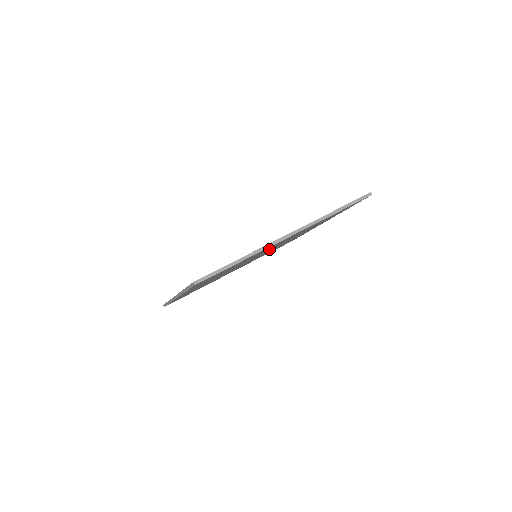
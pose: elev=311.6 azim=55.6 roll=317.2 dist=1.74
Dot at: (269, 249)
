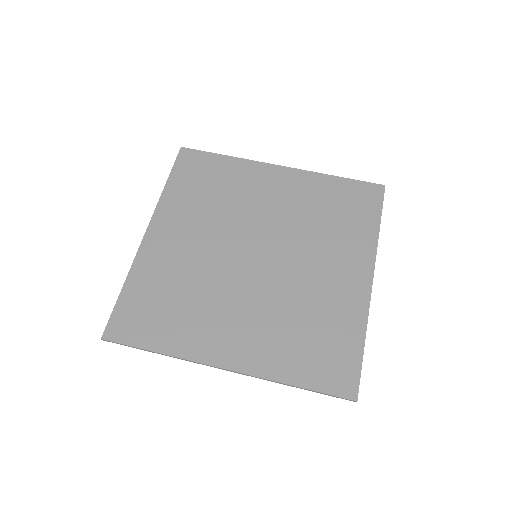
Dot at: (247, 296)
